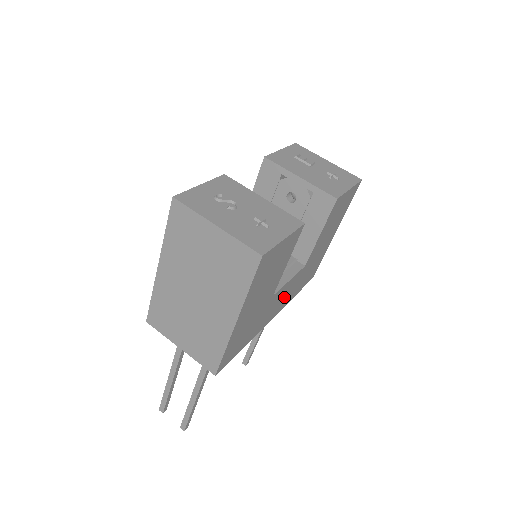
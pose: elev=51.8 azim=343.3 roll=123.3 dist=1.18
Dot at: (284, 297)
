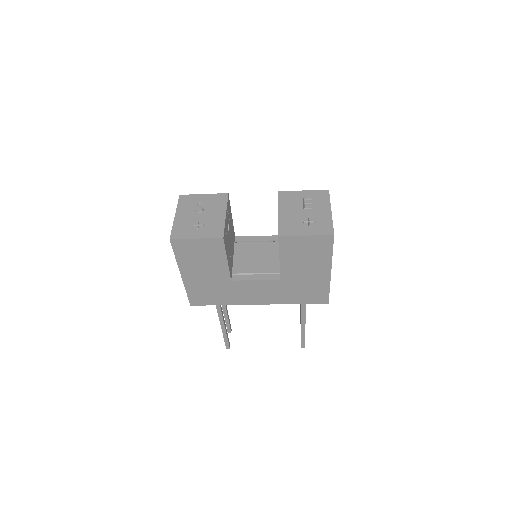
Dot at: (264, 293)
